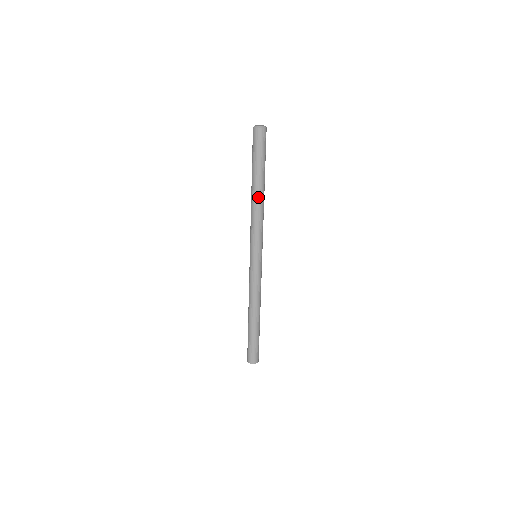
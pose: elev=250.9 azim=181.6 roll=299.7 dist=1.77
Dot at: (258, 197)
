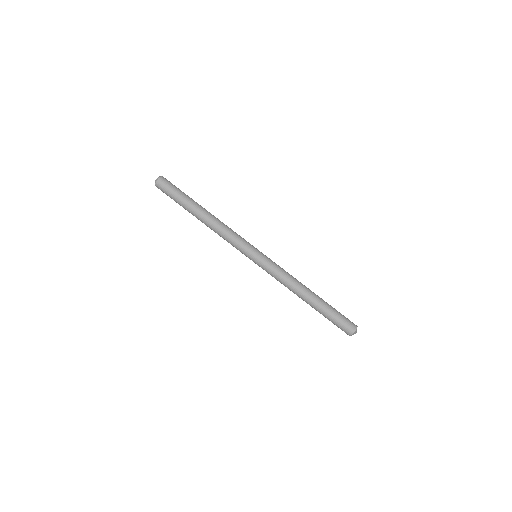
Dot at: (205, 221)
